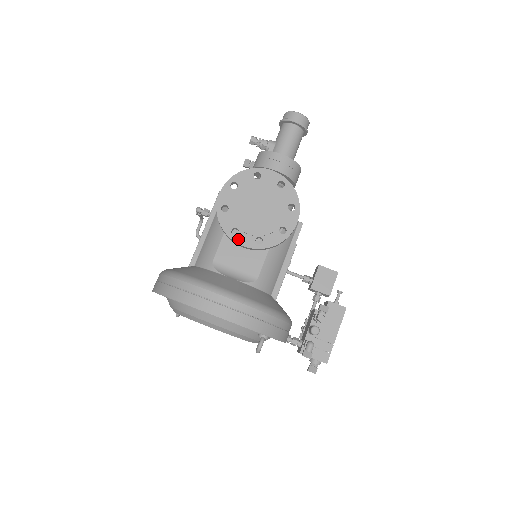
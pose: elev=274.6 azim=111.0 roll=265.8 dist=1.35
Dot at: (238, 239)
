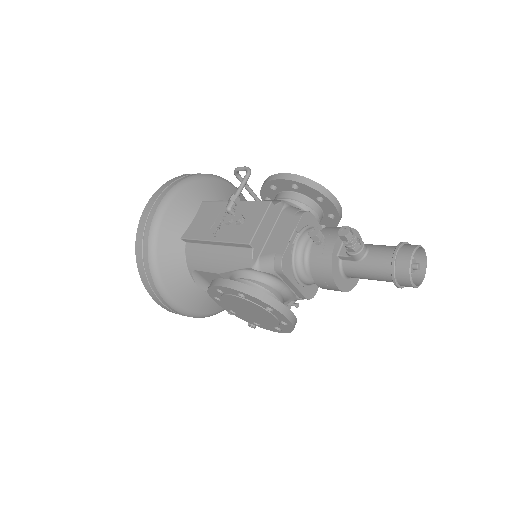
Dot at: (216, 301)
